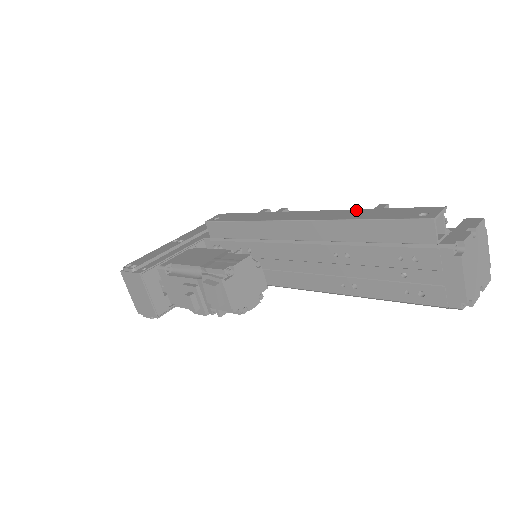
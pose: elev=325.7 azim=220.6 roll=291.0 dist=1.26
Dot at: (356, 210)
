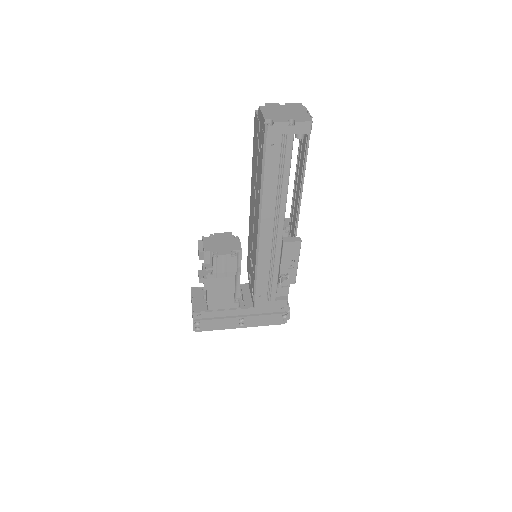
Dot at: occluded
